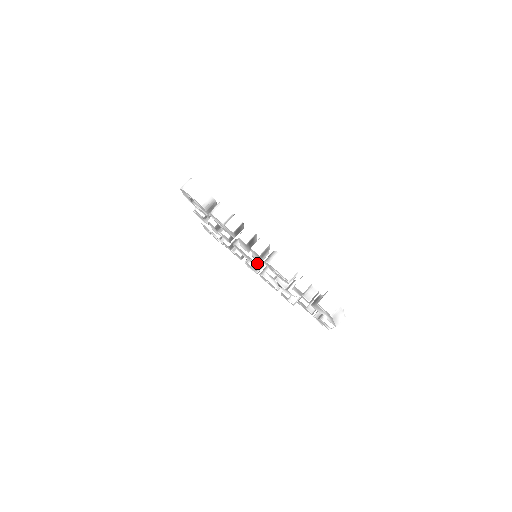
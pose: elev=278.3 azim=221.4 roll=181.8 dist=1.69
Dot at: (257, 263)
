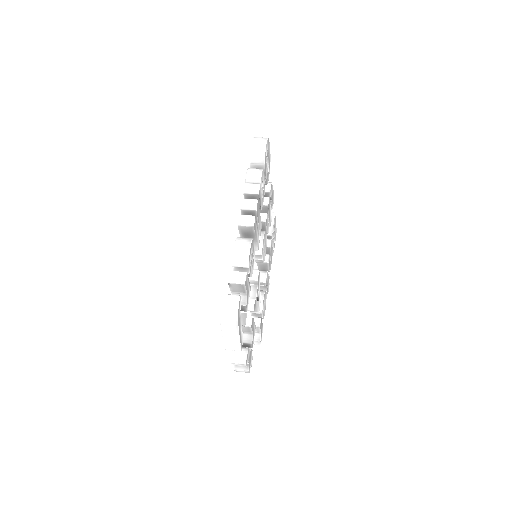
Dot at: (261, 278)
